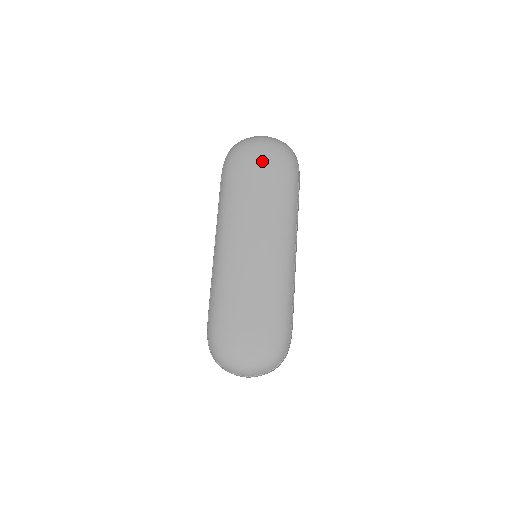
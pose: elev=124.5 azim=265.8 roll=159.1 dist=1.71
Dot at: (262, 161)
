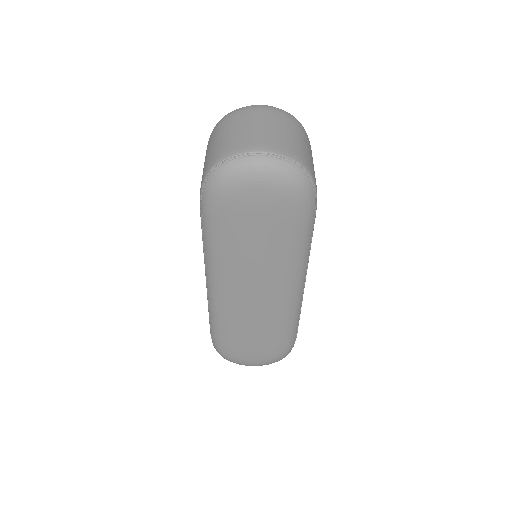
Dot at: (260, 208)
